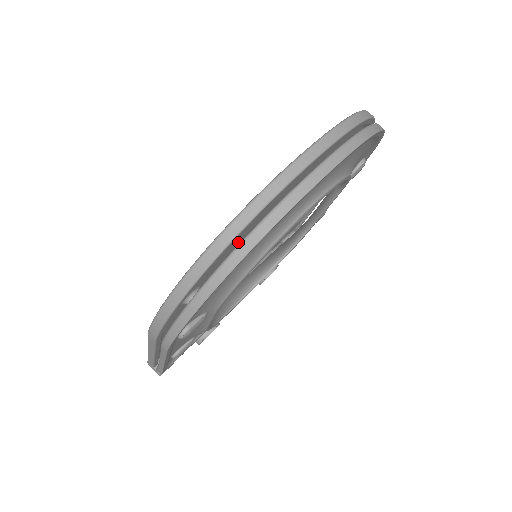
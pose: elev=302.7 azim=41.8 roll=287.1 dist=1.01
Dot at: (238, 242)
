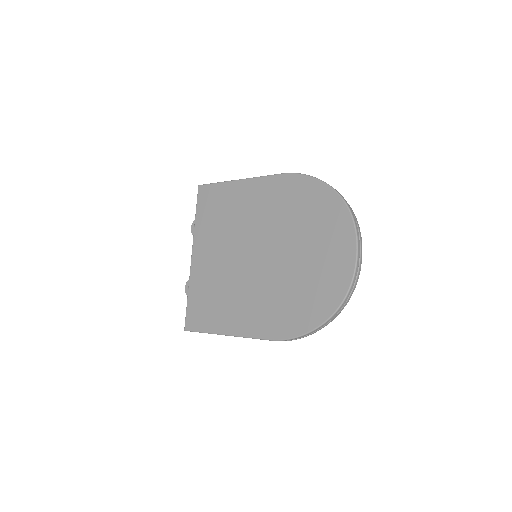
Dot at: (320, 292)
